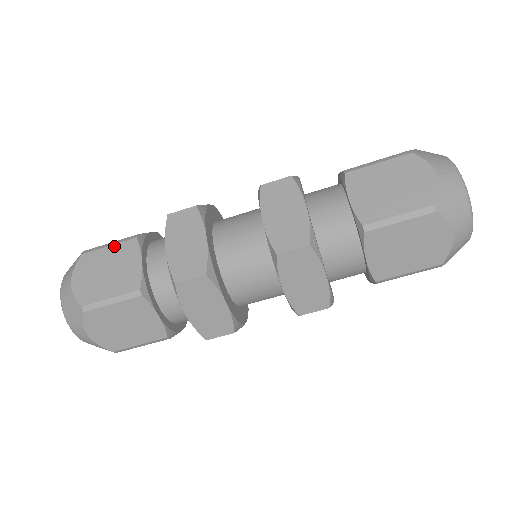
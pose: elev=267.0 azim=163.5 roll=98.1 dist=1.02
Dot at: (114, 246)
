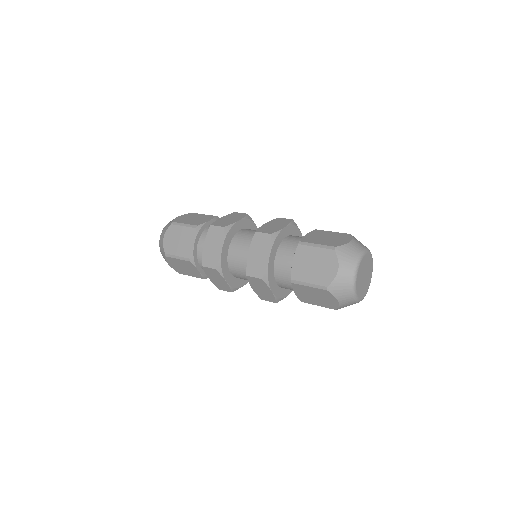
Dot at: (206, 215)
